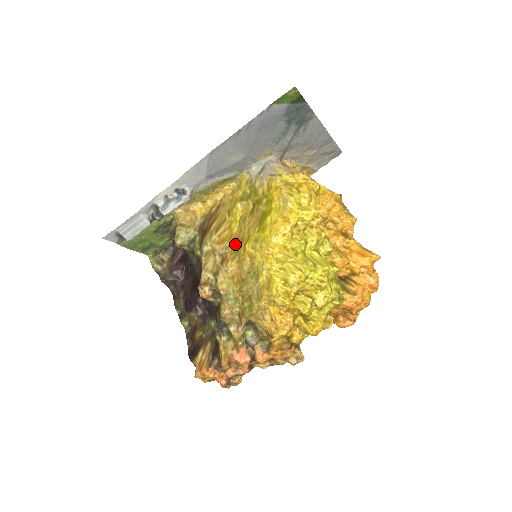
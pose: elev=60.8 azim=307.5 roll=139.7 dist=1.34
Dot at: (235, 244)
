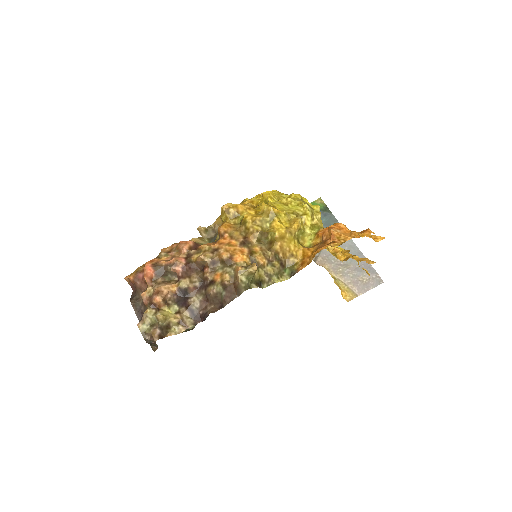
Dot at: occluded
